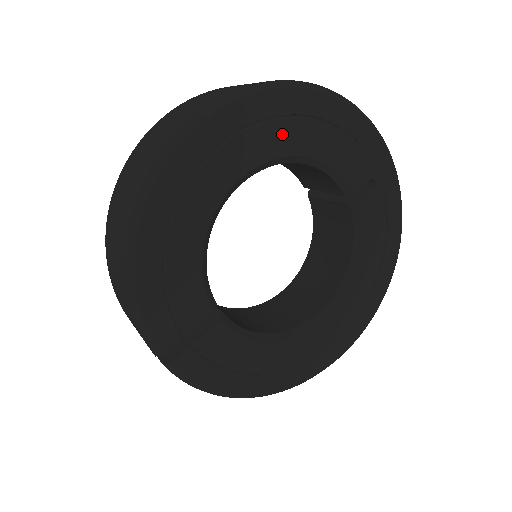
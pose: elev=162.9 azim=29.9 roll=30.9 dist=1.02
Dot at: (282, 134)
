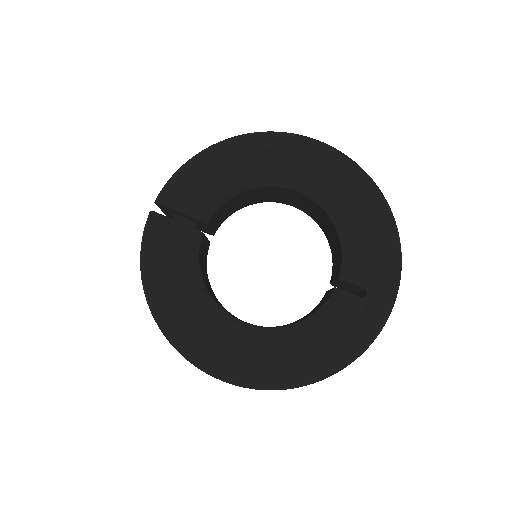
Dot at: (339, 192)
